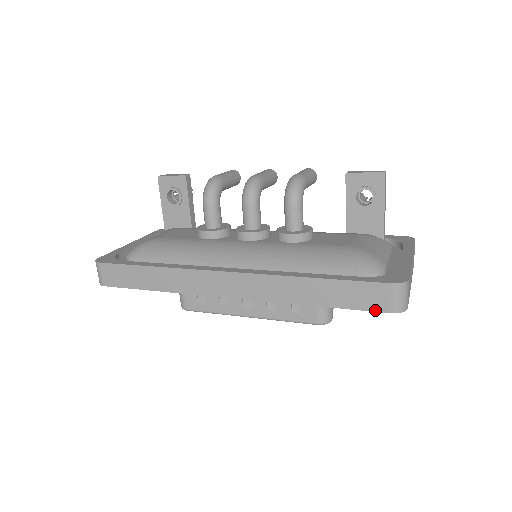
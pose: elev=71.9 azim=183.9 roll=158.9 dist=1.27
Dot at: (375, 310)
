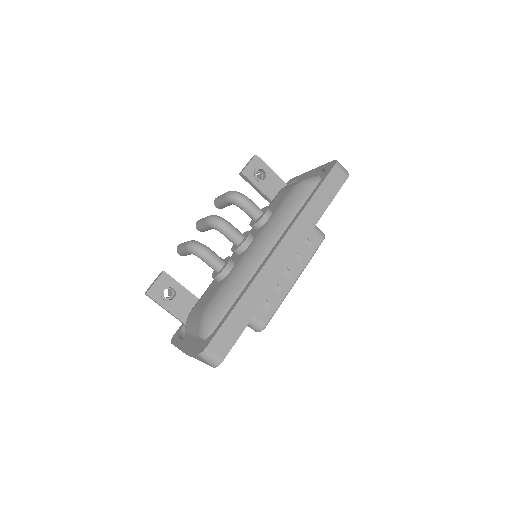
Dot at: occluded
